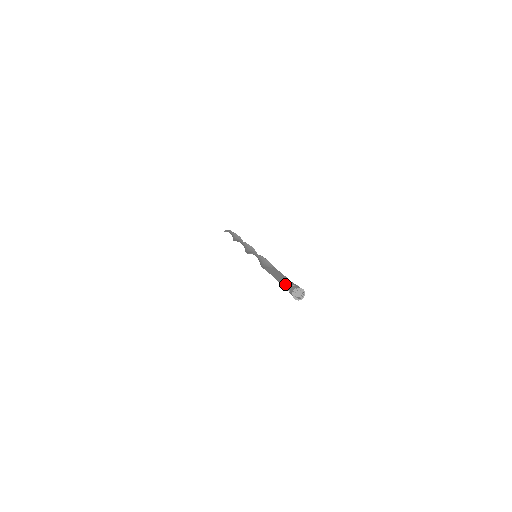
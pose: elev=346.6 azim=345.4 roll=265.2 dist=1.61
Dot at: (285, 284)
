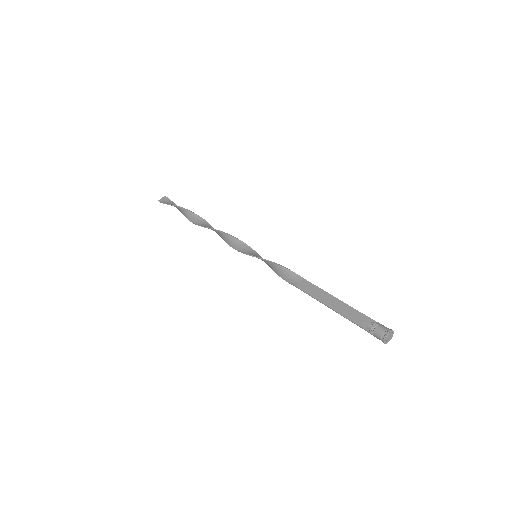
Dot at: (353, 319)
